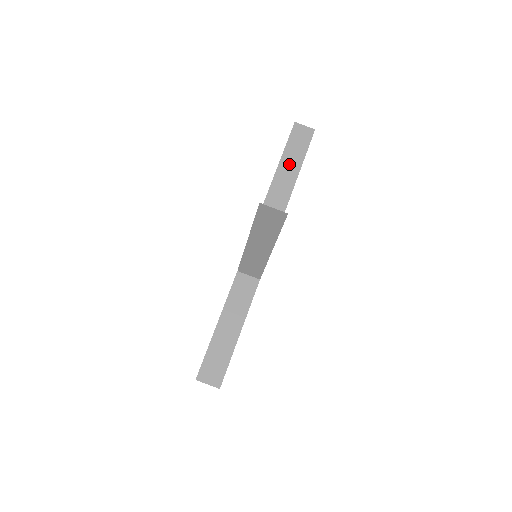
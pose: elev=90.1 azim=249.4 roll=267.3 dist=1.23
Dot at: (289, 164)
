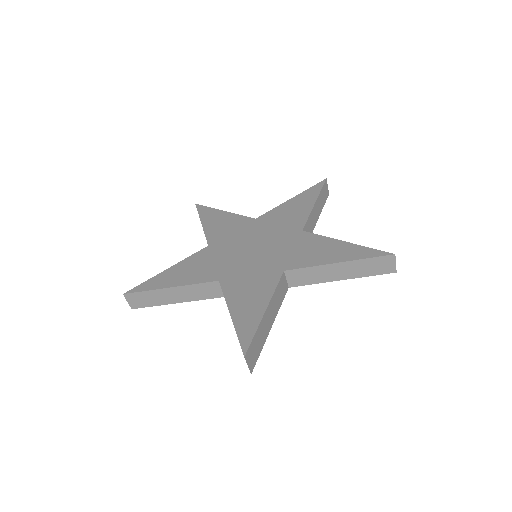
Dot at: (318, 207)
